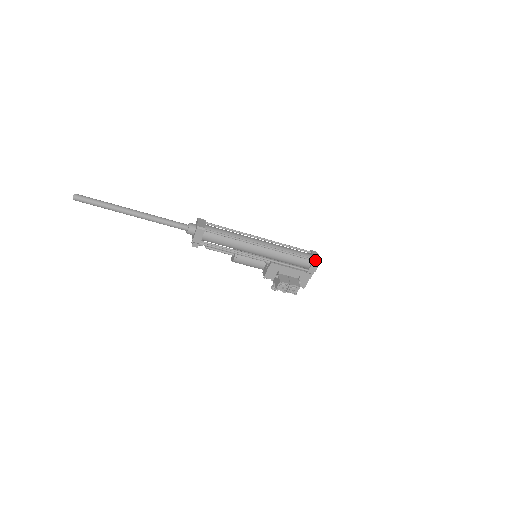
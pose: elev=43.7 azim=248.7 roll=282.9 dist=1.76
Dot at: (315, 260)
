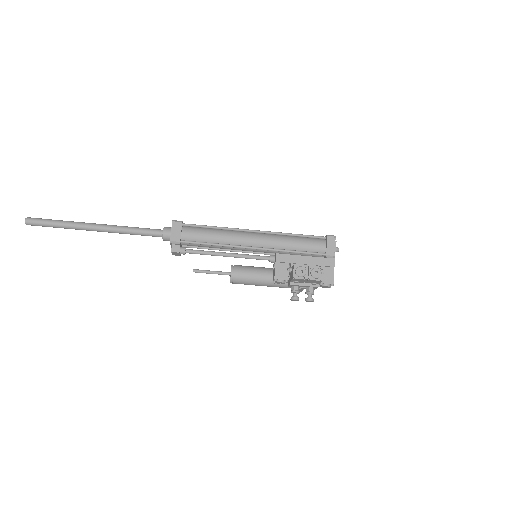
Dot at: (328, 235)
